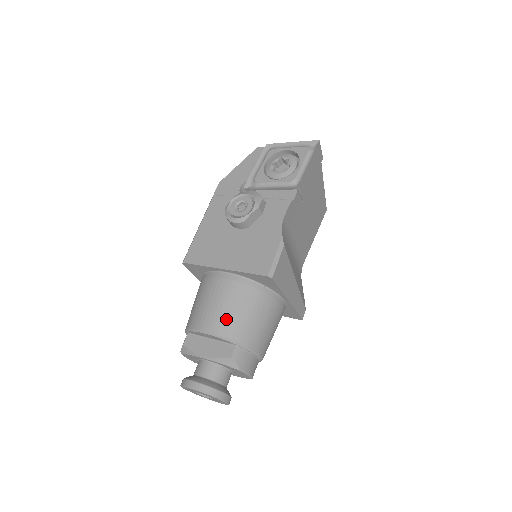
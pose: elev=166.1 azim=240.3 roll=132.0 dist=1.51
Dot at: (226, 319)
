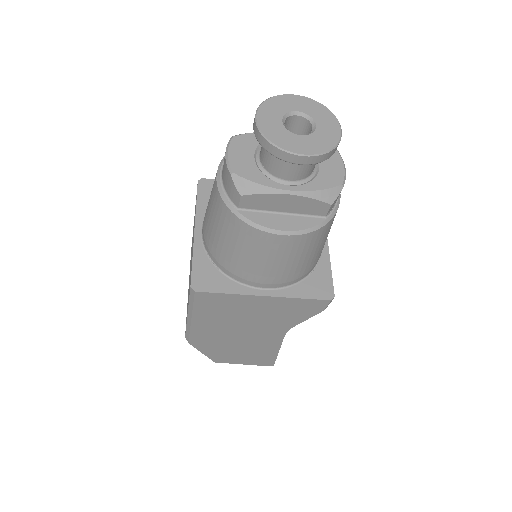
Dot at: occluded
